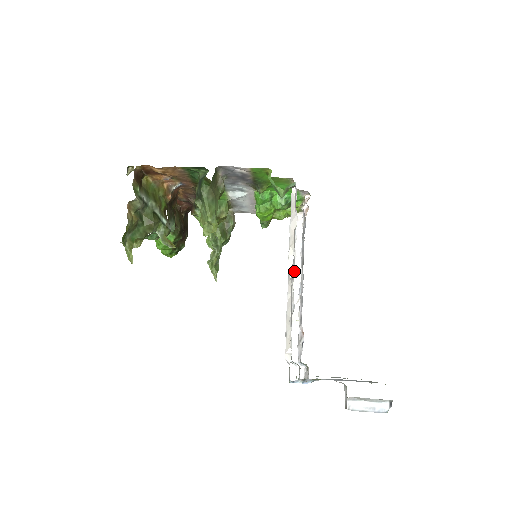
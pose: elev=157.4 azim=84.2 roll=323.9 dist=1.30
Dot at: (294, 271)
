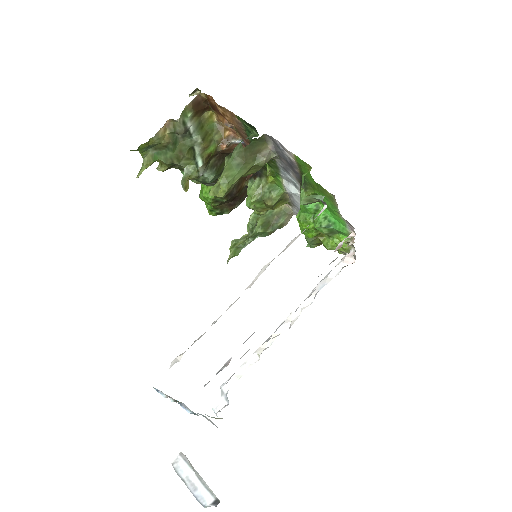
Dot at: (251, 285)
